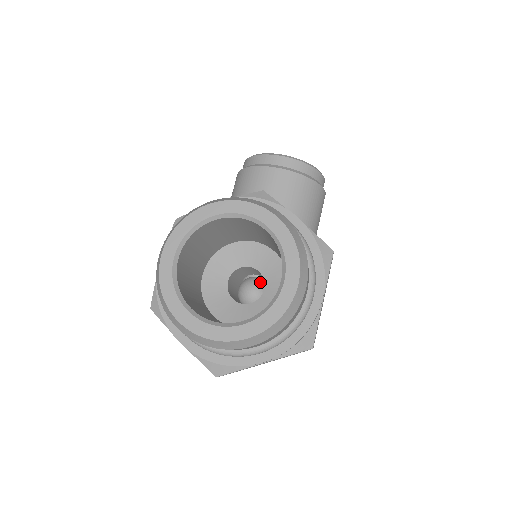
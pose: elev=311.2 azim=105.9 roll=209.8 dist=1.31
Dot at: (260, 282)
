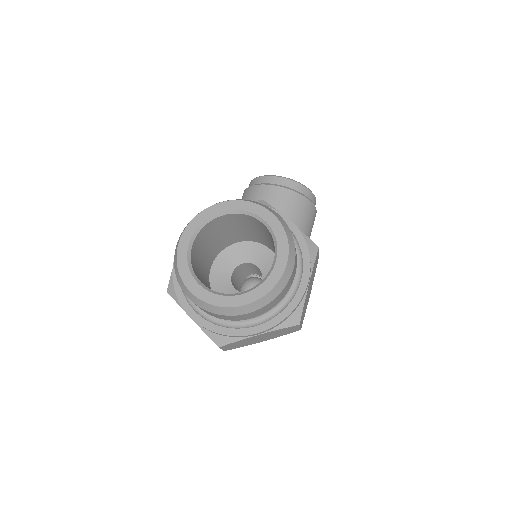
Dot at: (259, 281)
